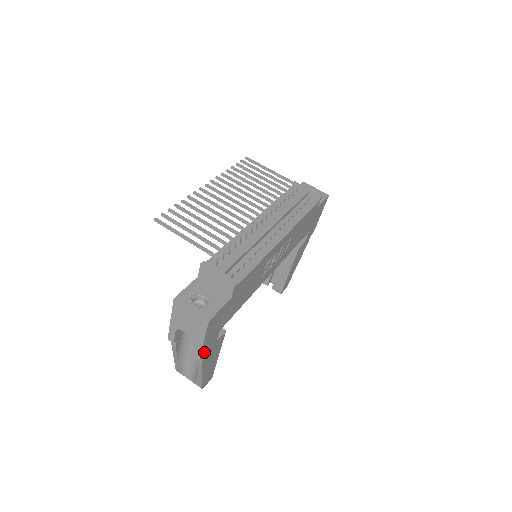
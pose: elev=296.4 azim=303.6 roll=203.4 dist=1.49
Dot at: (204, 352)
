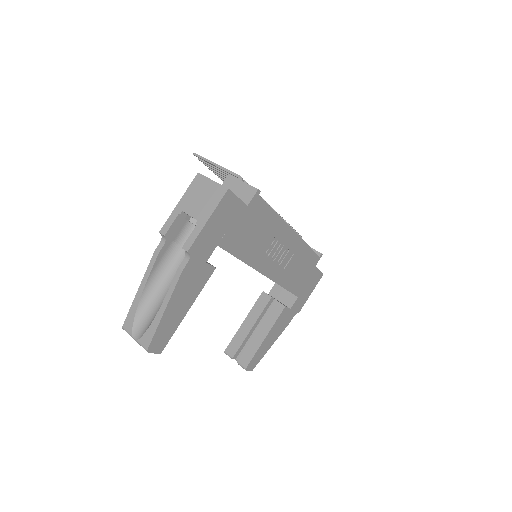
Dot at: (196, 248)
